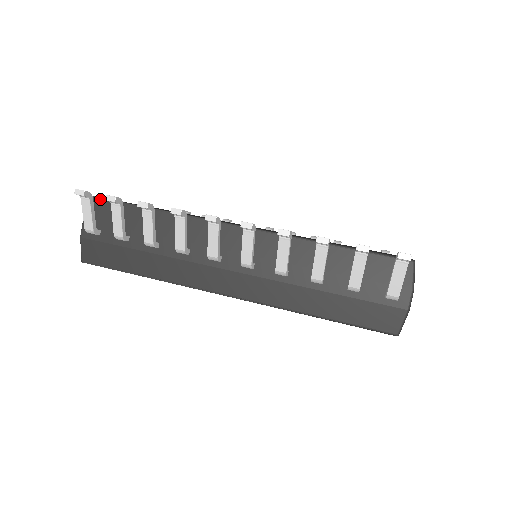
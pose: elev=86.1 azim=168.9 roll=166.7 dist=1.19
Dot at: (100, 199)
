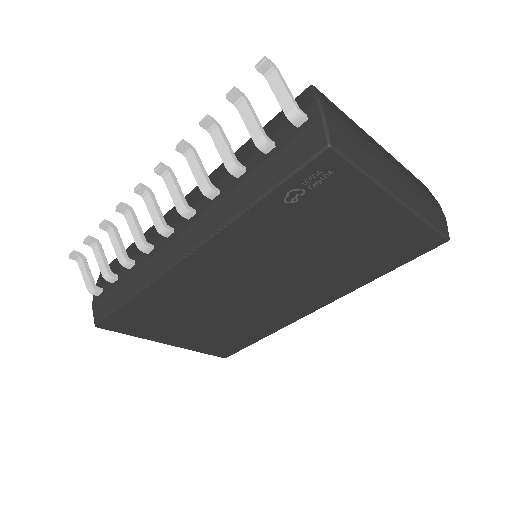
Dot at: occluded
